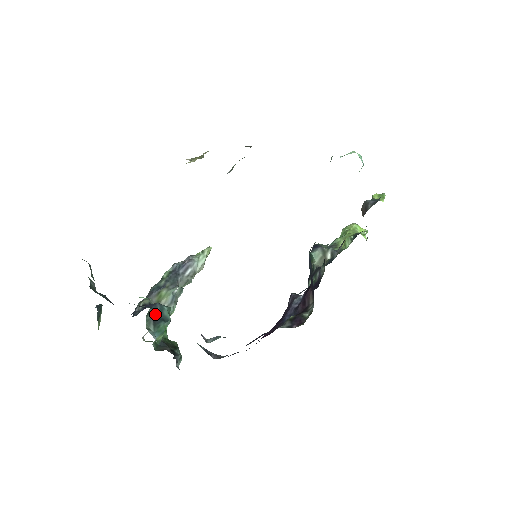
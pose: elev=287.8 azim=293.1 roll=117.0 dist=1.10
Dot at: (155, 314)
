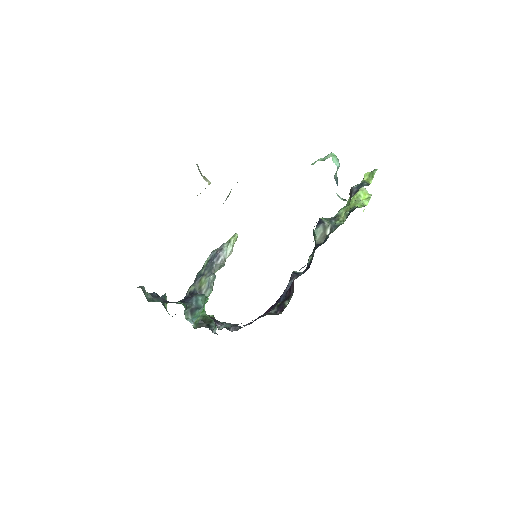
Dot at: (191, 307)
